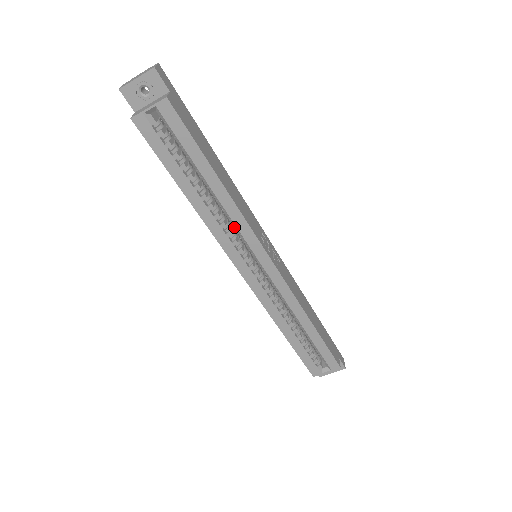
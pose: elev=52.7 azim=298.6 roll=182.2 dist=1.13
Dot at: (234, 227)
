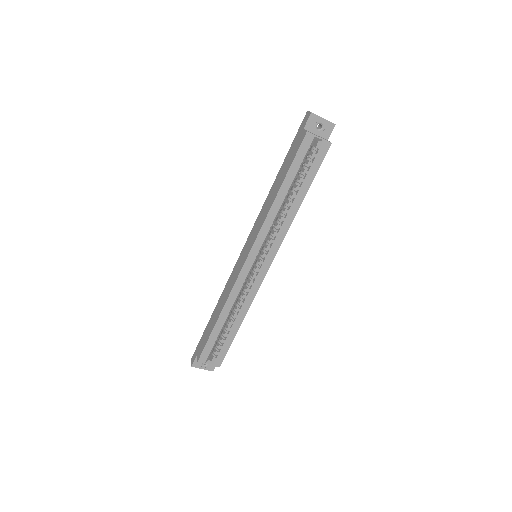
Dot at: (274, 230)
